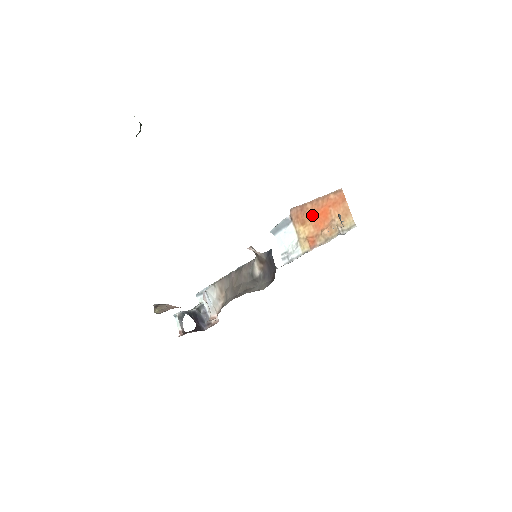
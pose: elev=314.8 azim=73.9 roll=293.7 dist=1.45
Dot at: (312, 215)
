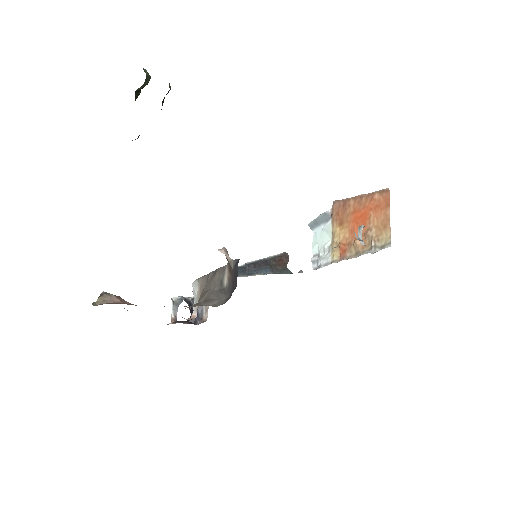
Dot at: (351, 216)
